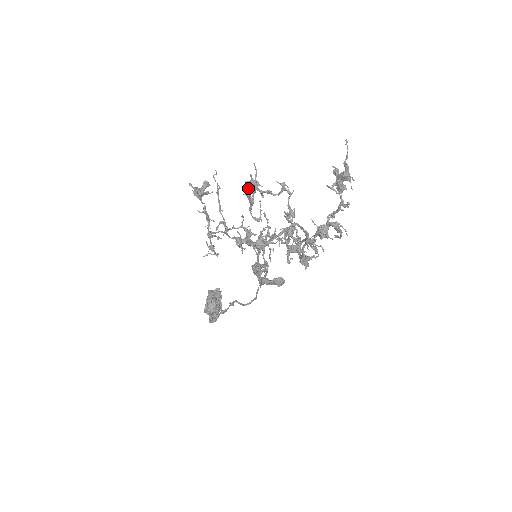
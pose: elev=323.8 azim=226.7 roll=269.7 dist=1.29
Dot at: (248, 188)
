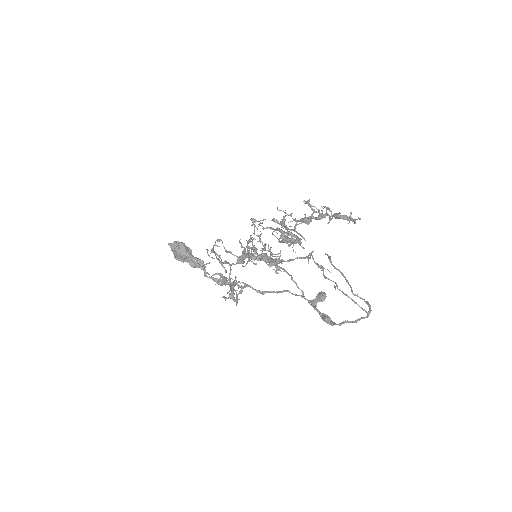
Dot at: (270, 265)
